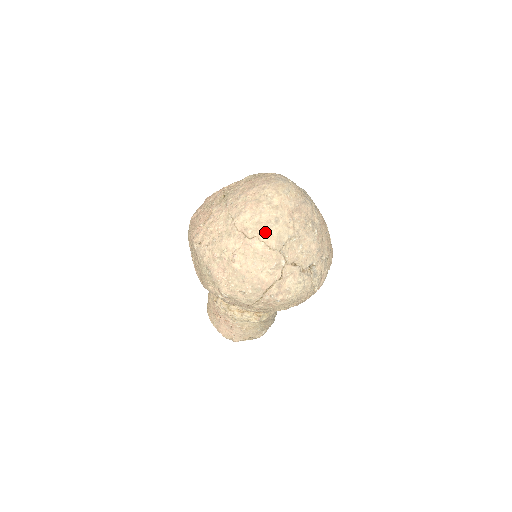
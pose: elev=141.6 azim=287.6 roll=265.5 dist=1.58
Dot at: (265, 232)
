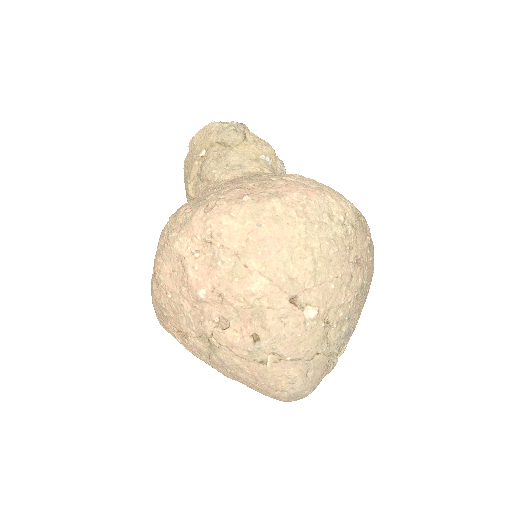
Dot at: occluded
